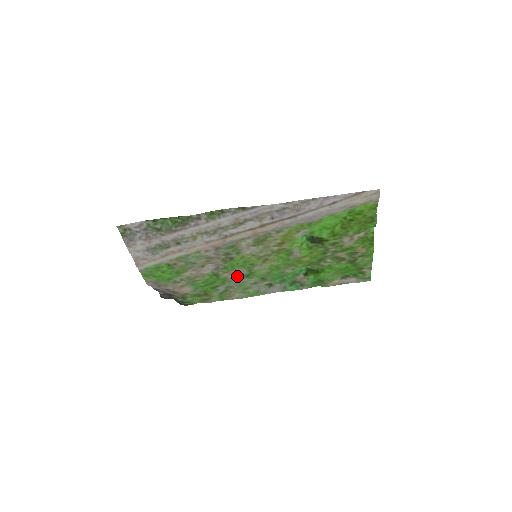
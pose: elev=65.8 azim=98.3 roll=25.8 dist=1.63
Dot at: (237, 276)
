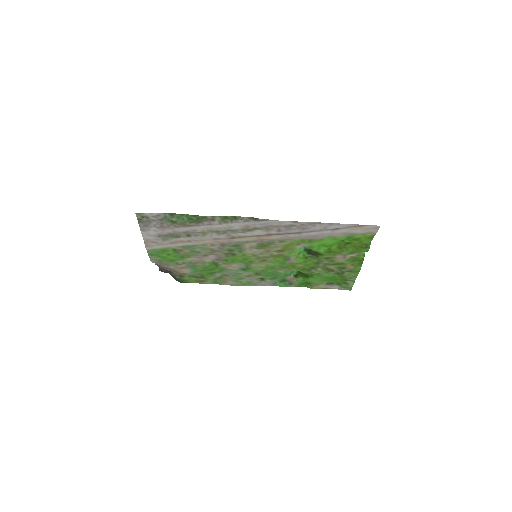
Dot at: (234, 268)
